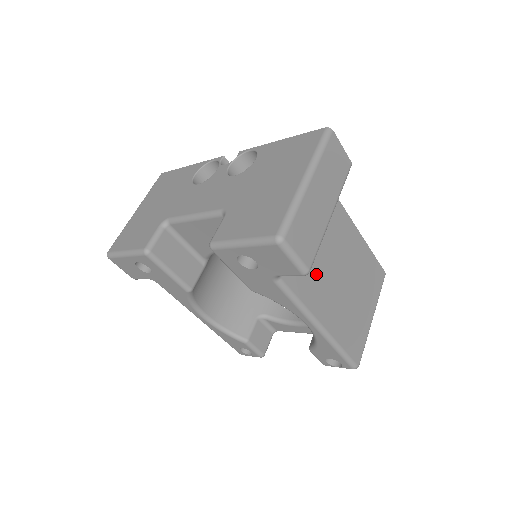
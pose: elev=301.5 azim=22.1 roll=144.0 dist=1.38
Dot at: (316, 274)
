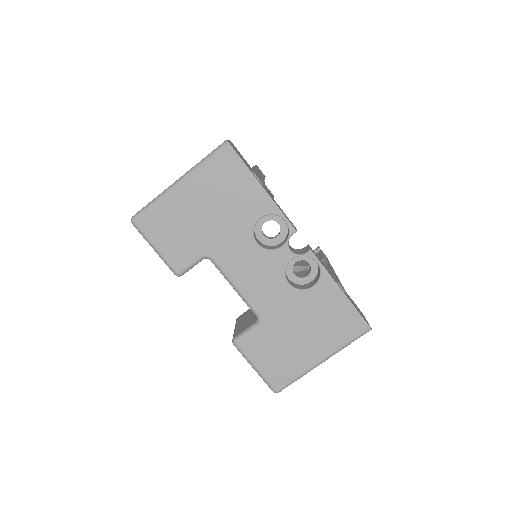
Dot at: occluded
